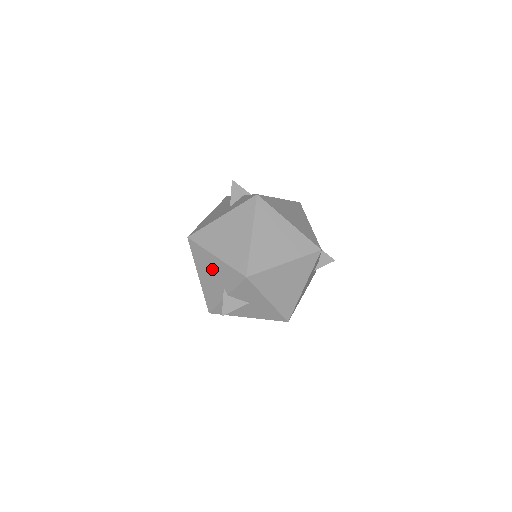
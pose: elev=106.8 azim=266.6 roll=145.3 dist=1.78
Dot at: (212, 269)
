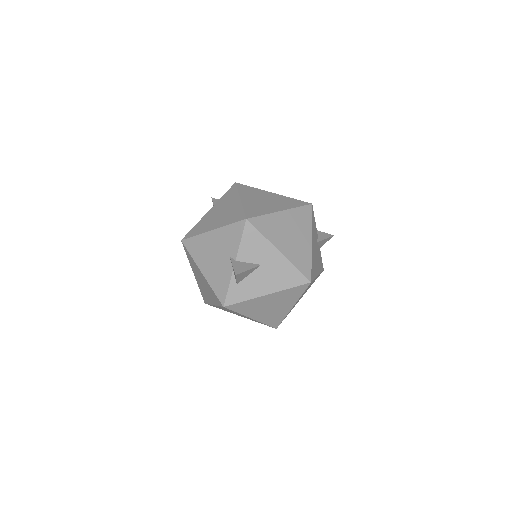
Dot at: (212, 248)
